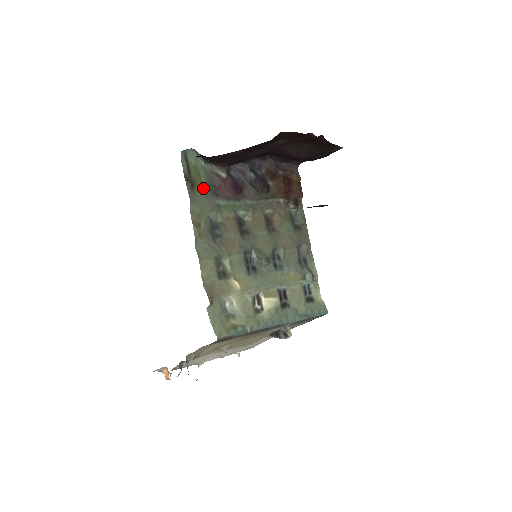
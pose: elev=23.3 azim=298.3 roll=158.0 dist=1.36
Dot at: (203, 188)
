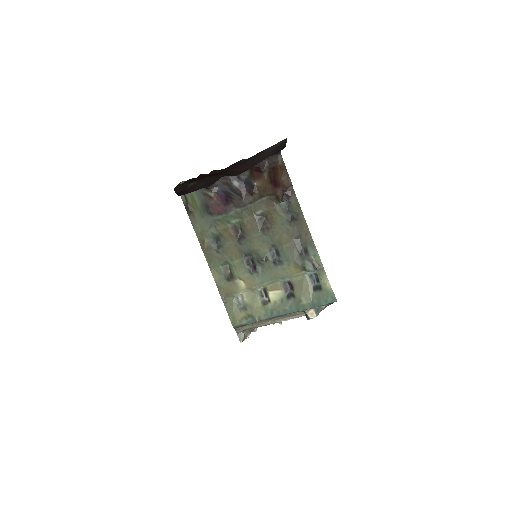
Dot at: (200, 210)
